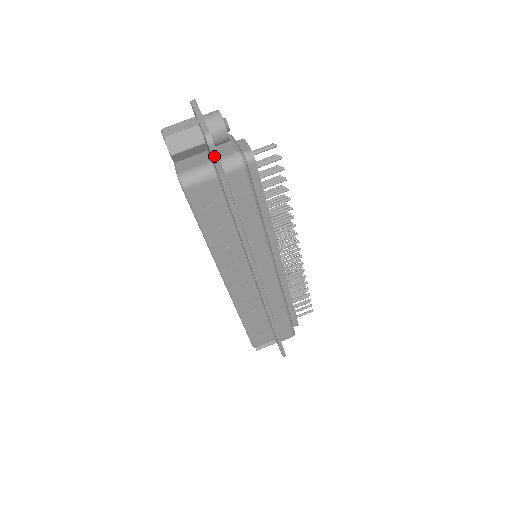
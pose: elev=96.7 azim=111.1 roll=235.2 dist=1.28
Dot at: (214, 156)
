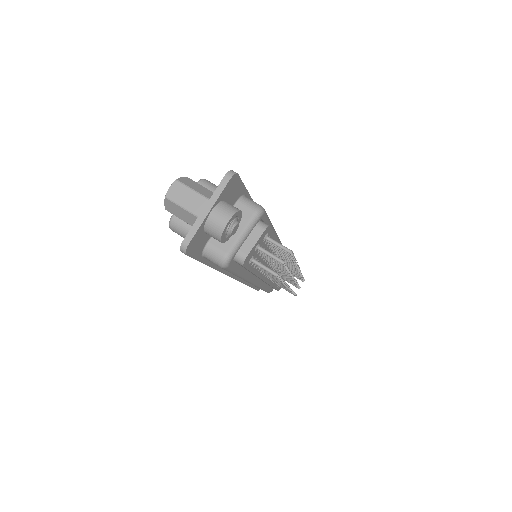
Dot at: occluded
